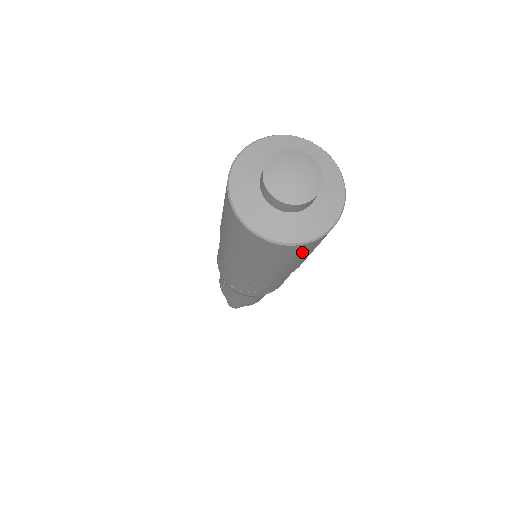
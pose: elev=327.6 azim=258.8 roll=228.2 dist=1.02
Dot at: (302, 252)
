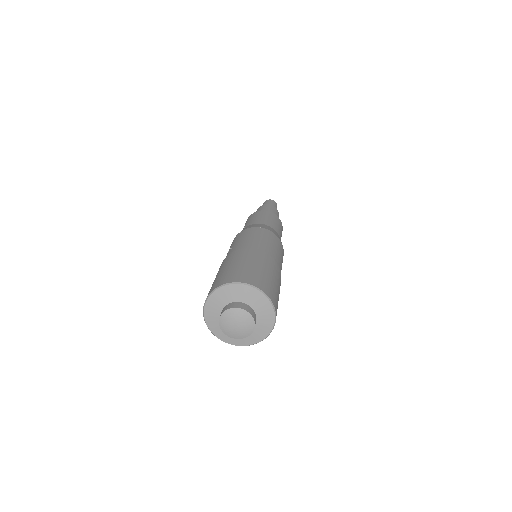
Dot at: occluded
